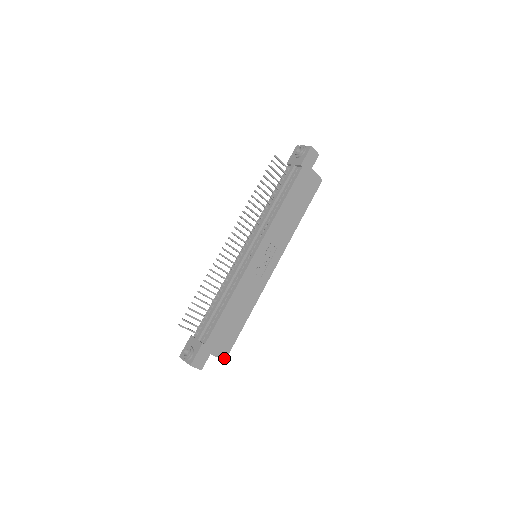
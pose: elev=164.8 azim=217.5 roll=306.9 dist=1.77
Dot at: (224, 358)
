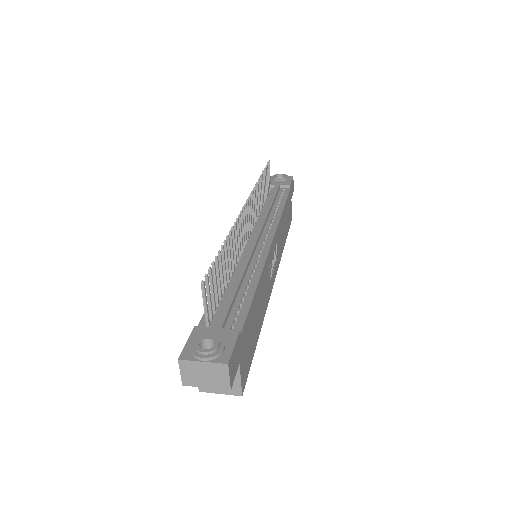
Dot at: (242, 389)
